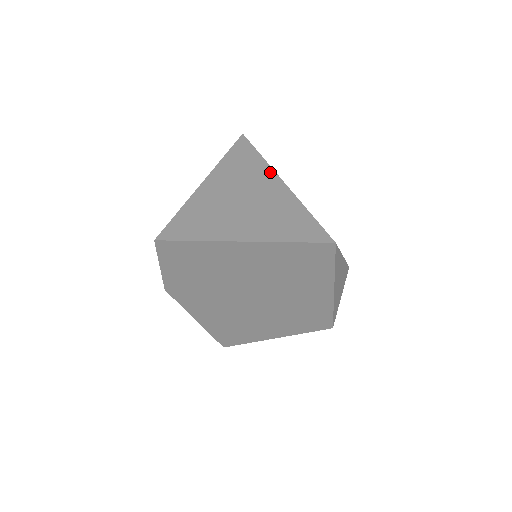
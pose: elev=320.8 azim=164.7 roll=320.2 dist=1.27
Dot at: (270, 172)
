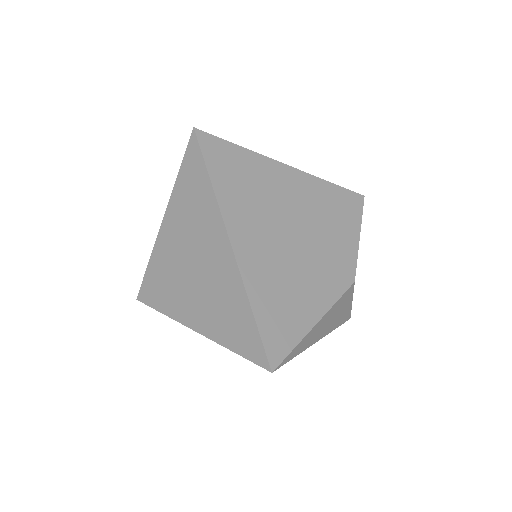
Dot at: (220, 225)
